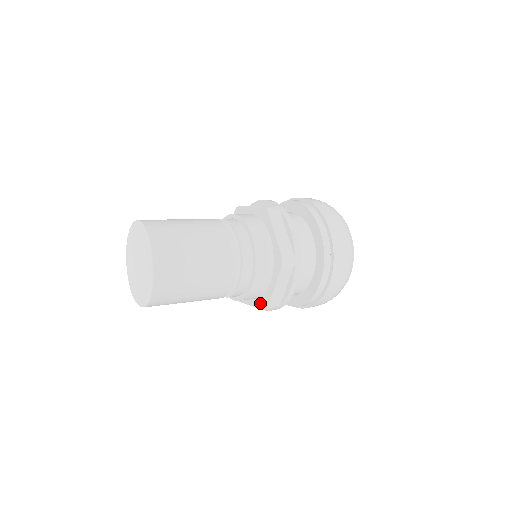
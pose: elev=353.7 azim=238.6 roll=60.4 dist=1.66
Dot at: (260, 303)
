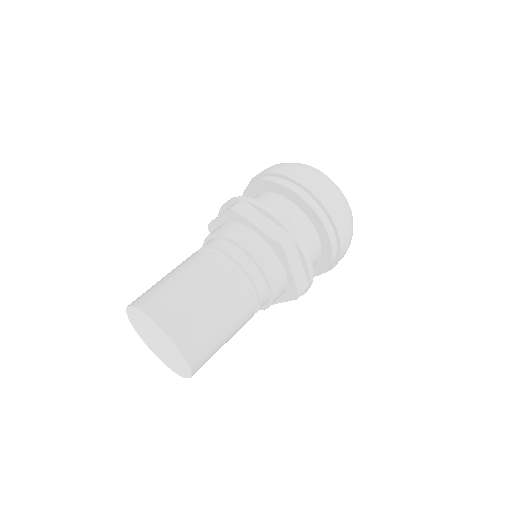
Dot at: (290, 295)
